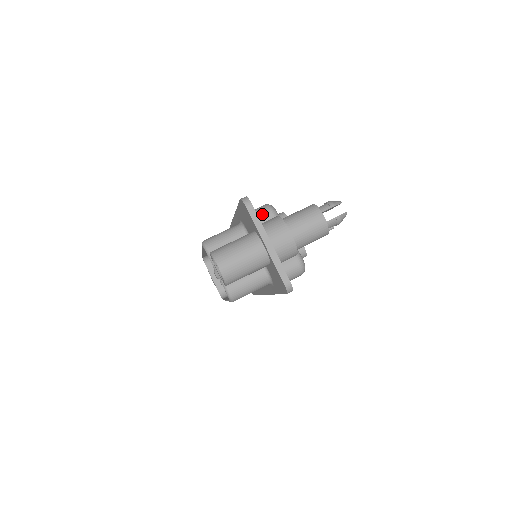
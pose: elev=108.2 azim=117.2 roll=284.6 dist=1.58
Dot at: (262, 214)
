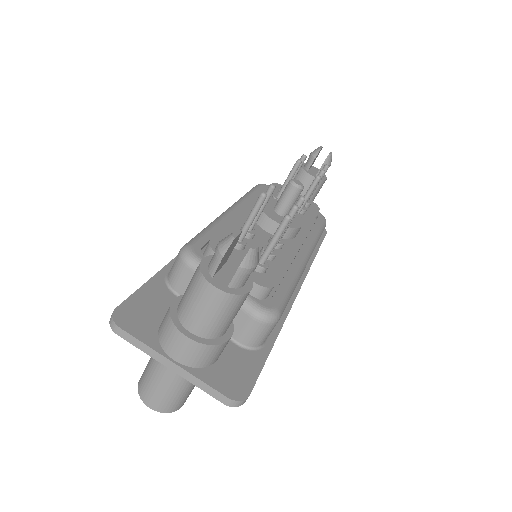
Dot at: (179, 274)
